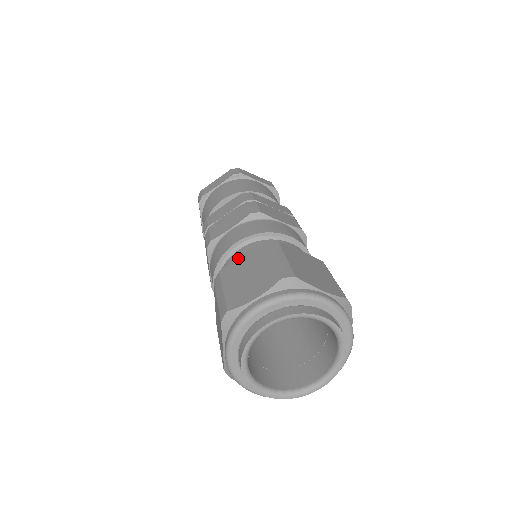
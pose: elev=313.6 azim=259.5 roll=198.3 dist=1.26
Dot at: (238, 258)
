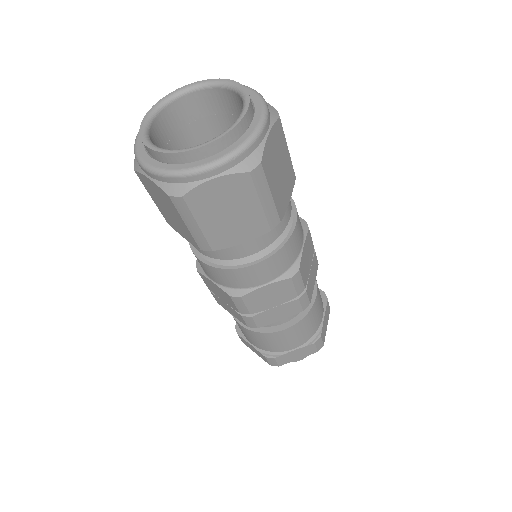
Dot at: occluded
